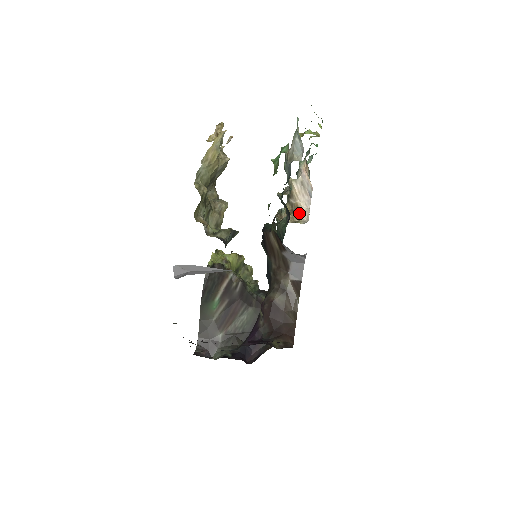
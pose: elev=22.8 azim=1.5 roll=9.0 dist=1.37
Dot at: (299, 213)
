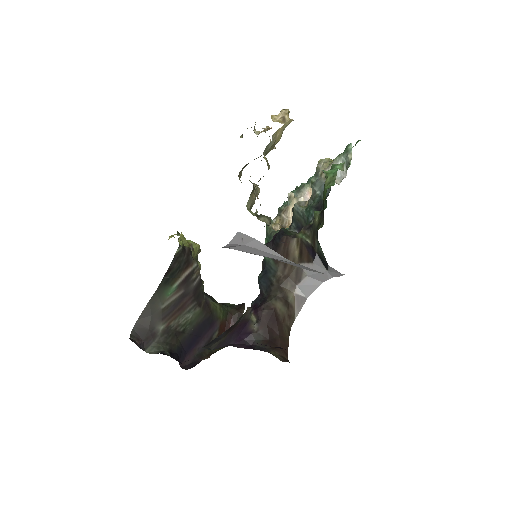
Dot at: occluded
